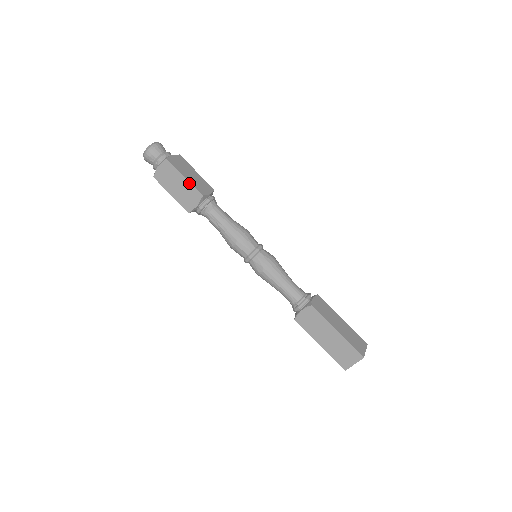
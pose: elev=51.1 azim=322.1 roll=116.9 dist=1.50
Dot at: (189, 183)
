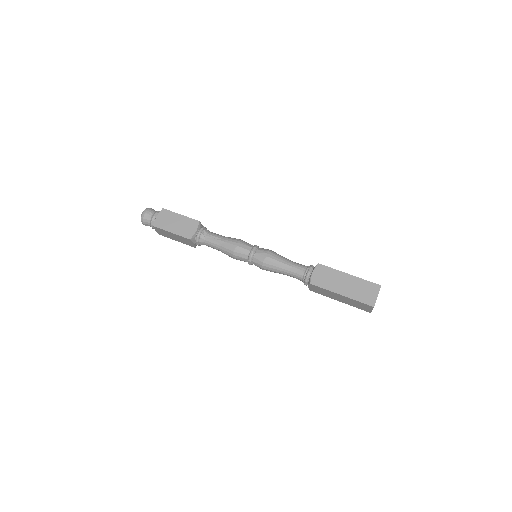
Dot at: (186, 217)
